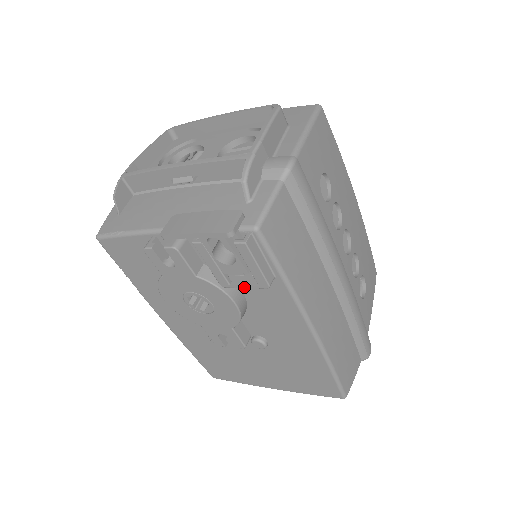
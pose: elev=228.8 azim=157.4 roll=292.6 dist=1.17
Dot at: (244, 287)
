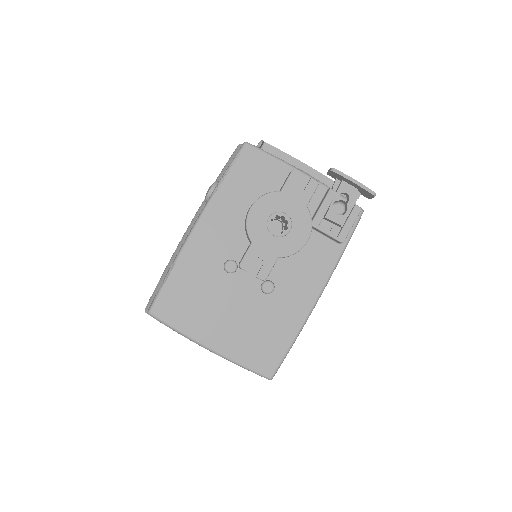
Dot at: (327, 233)
